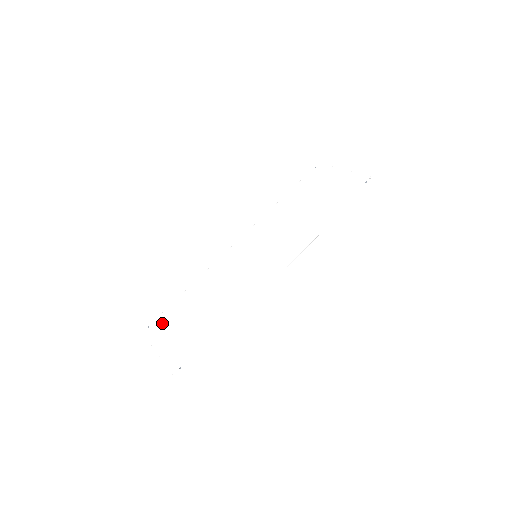
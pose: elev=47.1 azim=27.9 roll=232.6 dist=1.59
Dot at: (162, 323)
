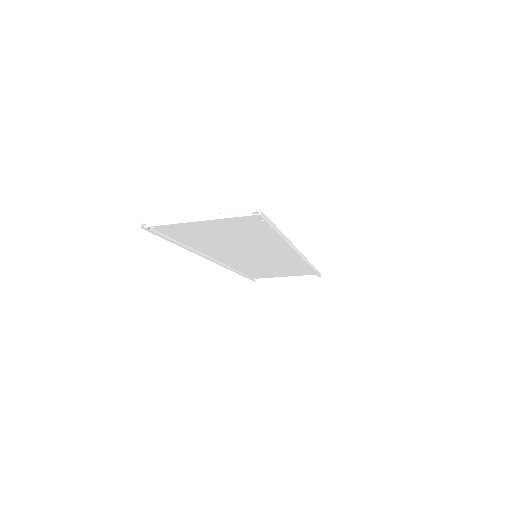
Dot at: (173, 227)
